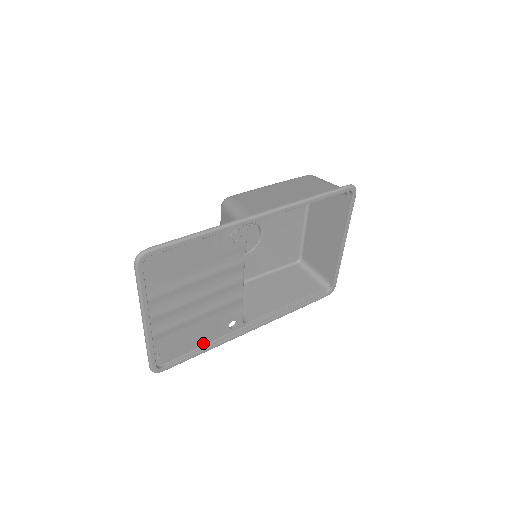
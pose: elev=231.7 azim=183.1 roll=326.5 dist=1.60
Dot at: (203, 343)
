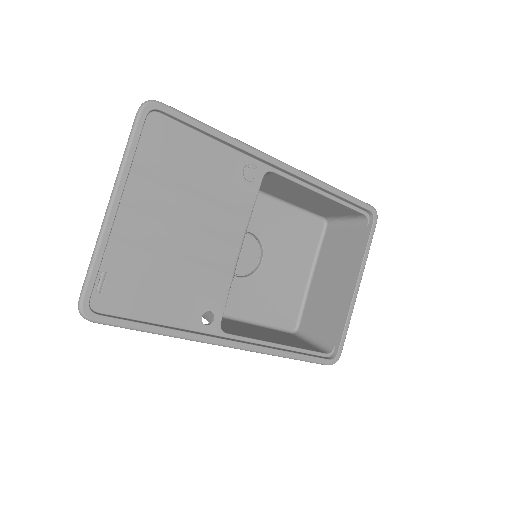
Dot at: (162, 319)
